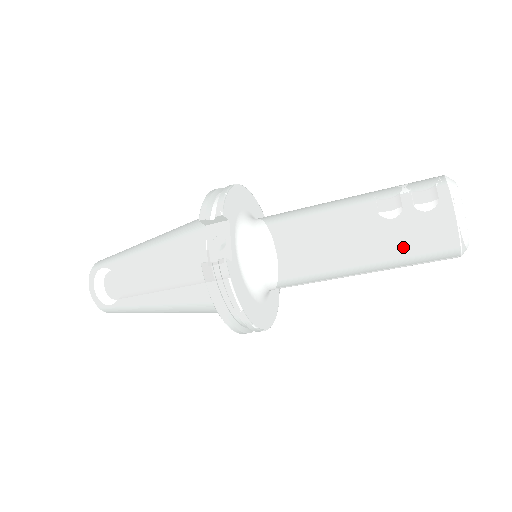
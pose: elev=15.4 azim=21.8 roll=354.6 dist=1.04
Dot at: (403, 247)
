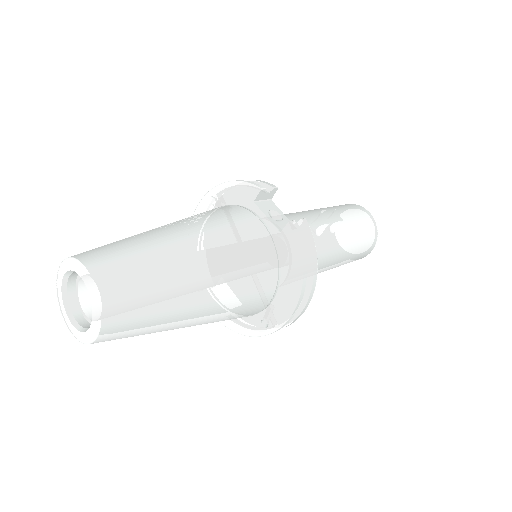
Dot at: (360, 238)
